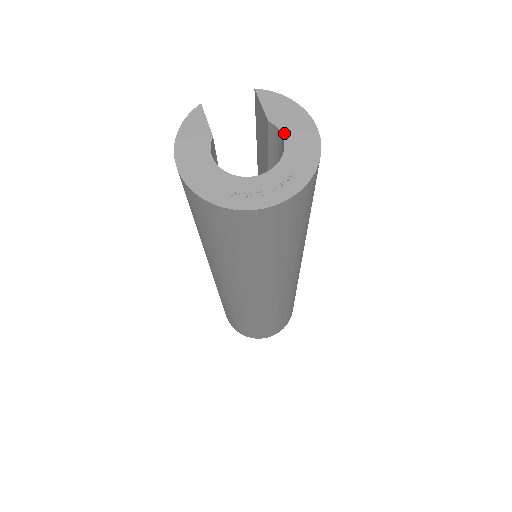
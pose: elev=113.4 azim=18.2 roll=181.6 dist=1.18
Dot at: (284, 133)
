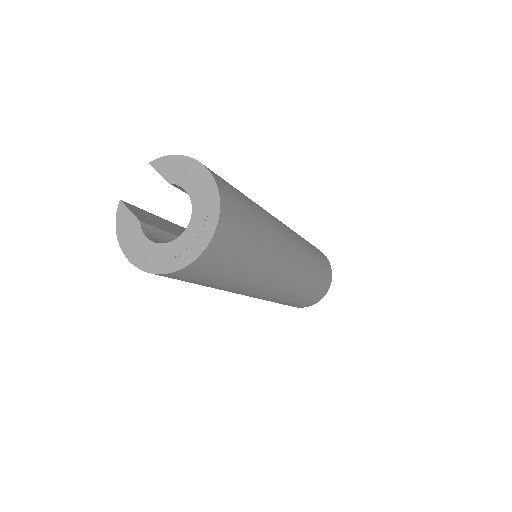
Dot at: (185, 187)
